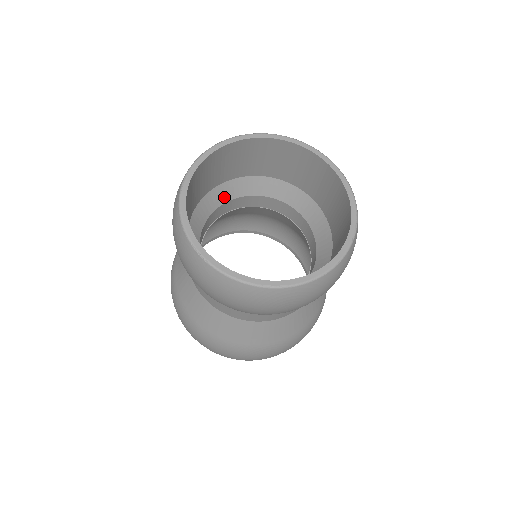
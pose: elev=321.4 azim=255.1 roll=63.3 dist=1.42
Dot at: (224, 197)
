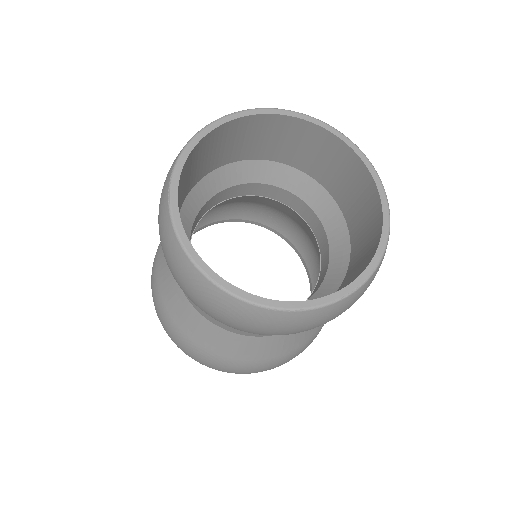
Dot at: (268, 177)
